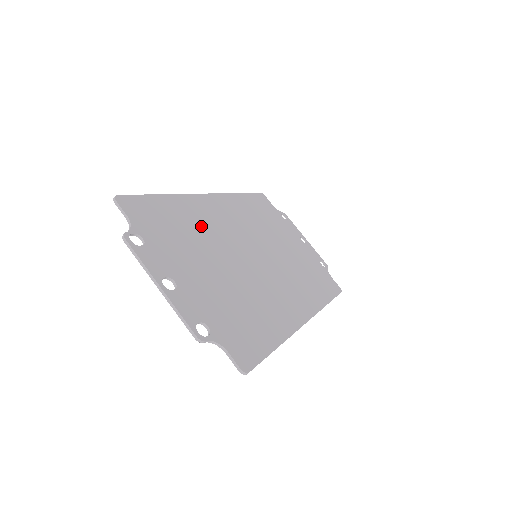
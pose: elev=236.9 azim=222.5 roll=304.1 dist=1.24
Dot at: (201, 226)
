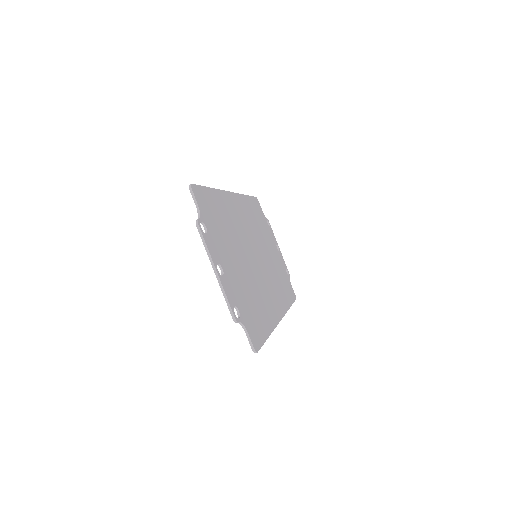
Dot at: (231, 222)
